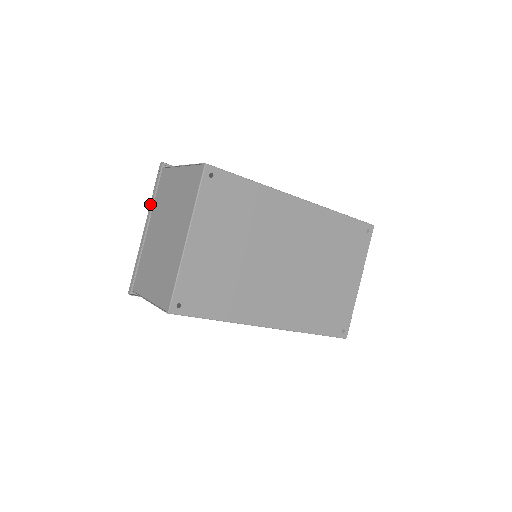
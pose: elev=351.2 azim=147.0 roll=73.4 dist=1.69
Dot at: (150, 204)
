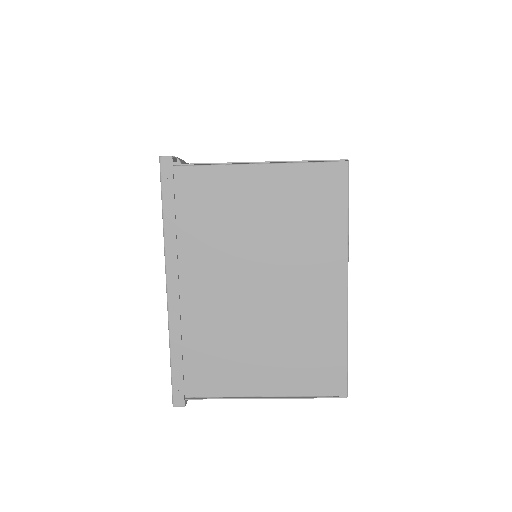
Dot at: (167, 241)
